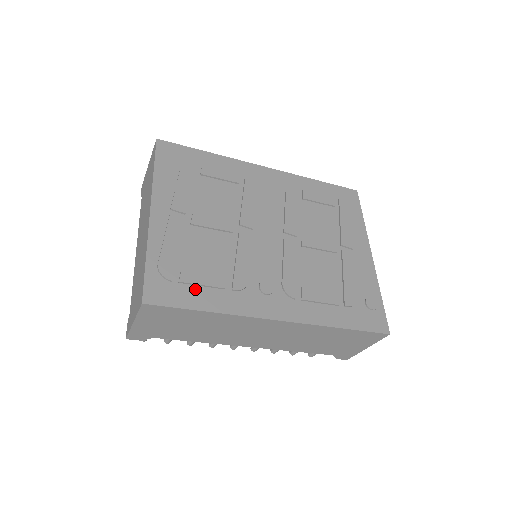
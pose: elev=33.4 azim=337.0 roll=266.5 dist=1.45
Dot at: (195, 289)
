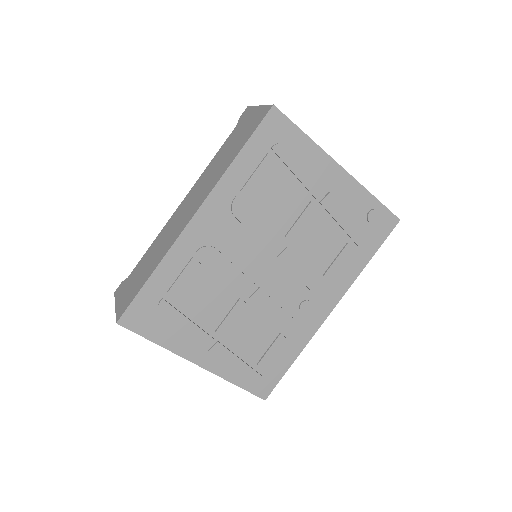
Dot at: (276, 362)
